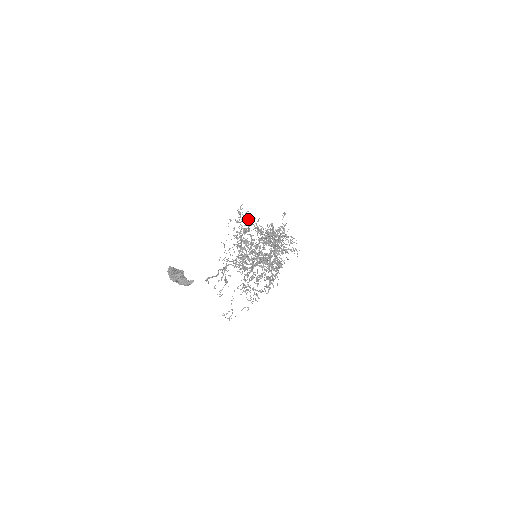
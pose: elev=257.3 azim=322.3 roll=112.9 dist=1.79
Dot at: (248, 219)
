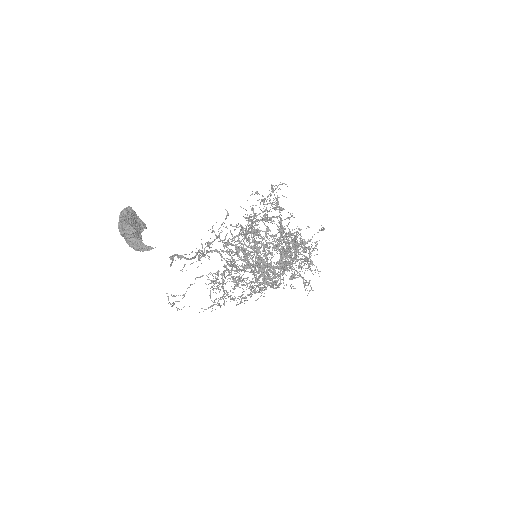
Dot at: (279, 206)
